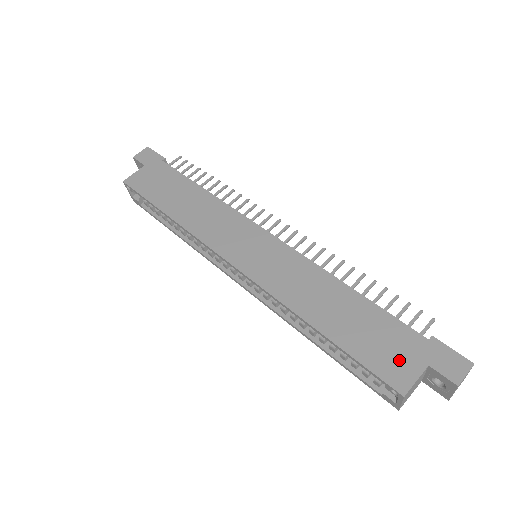
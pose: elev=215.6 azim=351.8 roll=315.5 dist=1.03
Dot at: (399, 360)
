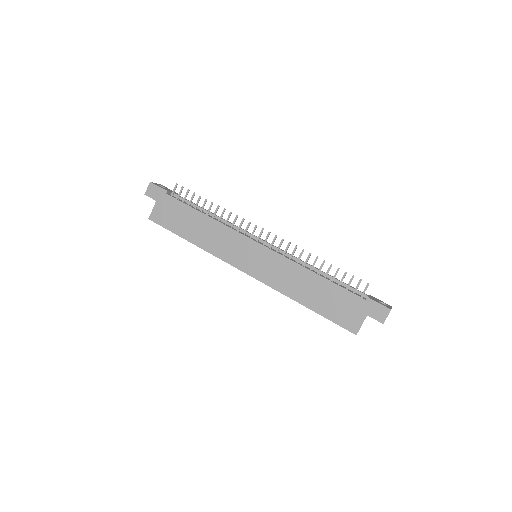
Dot at: (351, 315)
